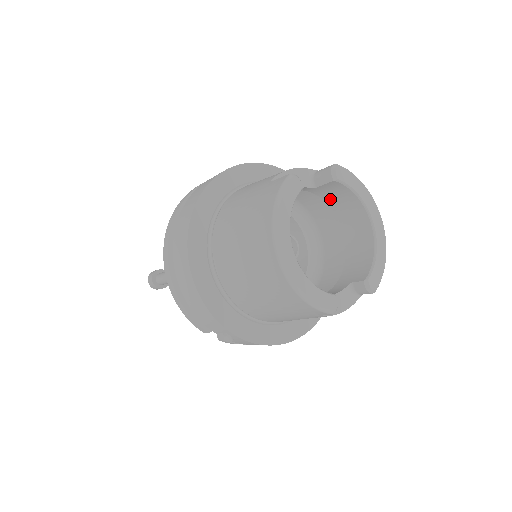
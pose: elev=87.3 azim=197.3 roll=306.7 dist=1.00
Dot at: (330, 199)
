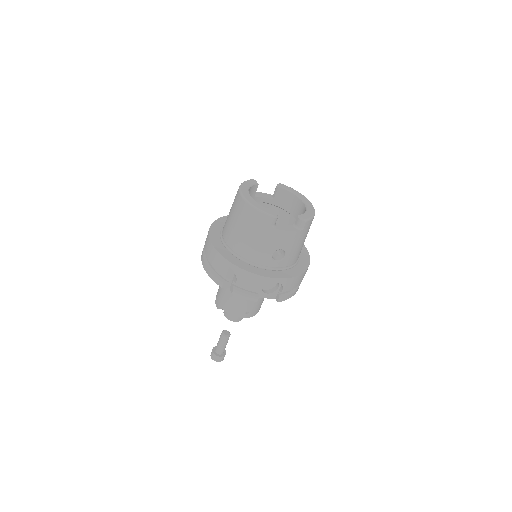
Dot at: (285, 206)
